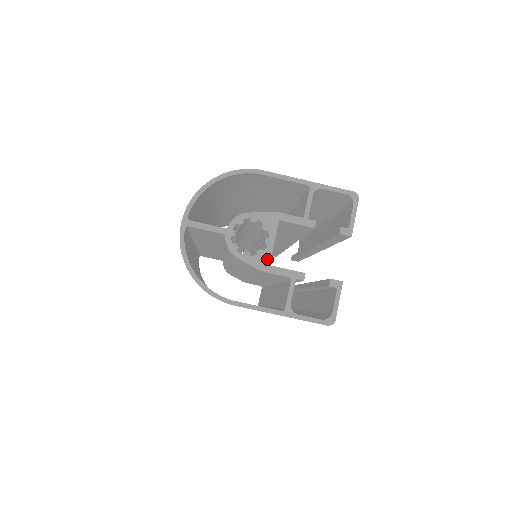
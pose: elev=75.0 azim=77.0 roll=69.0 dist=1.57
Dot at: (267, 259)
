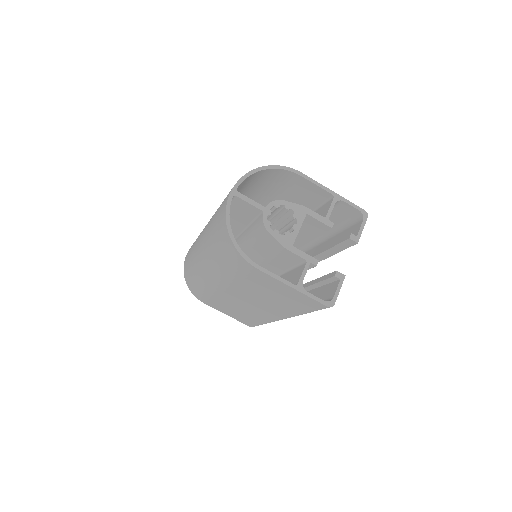
Dot at: (292, 240)
